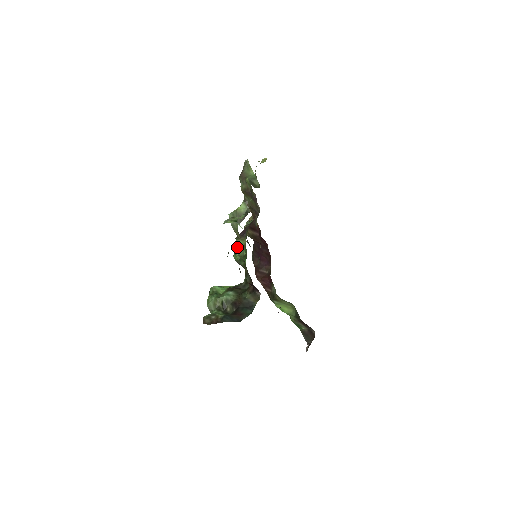
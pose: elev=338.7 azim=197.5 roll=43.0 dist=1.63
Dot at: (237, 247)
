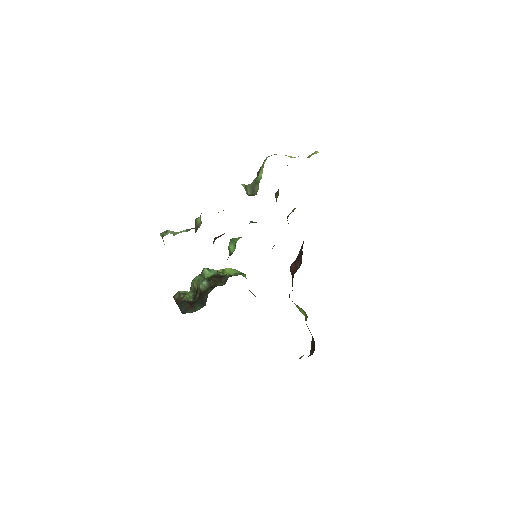
Dot at: (231, 243)
